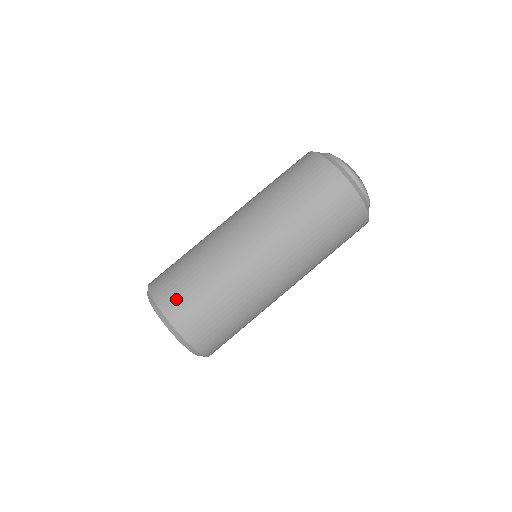
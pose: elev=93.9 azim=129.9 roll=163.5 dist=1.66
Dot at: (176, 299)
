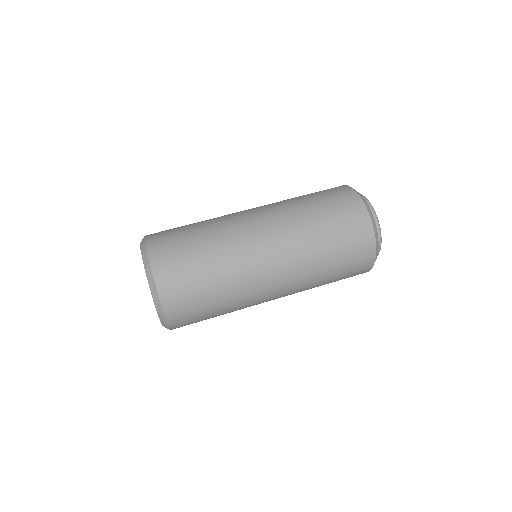
Dot at: (174, 275)
